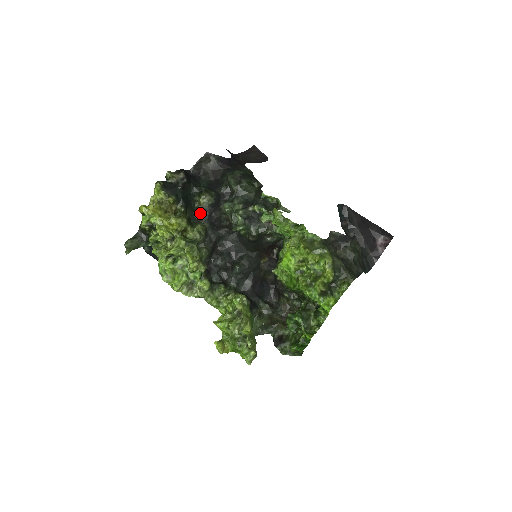
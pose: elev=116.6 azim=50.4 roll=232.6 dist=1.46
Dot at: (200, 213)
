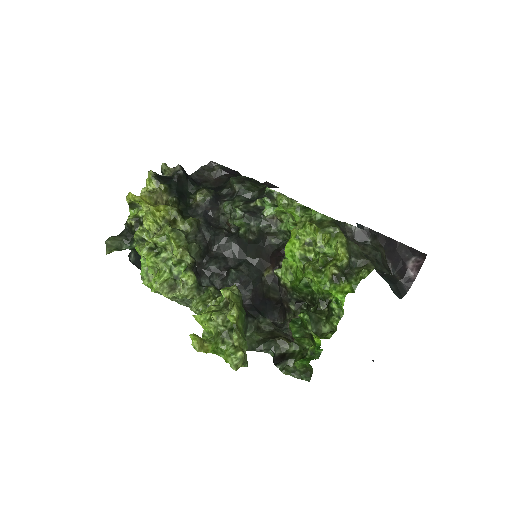
Dot at: (195, 209)
